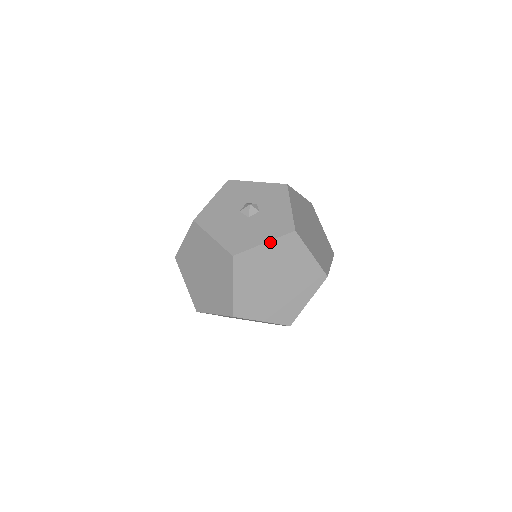
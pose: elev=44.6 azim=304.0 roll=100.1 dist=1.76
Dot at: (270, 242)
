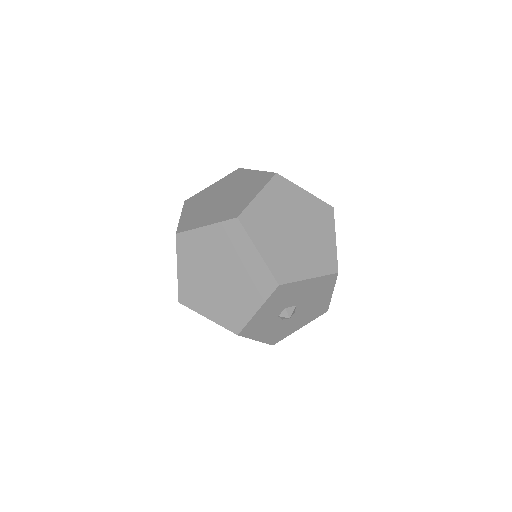
Dot at: (217, 182)
